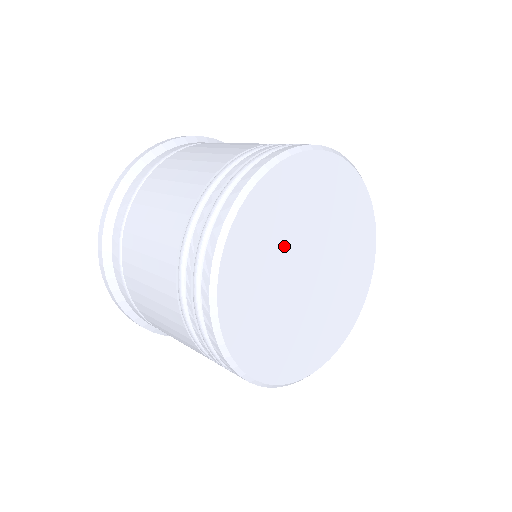
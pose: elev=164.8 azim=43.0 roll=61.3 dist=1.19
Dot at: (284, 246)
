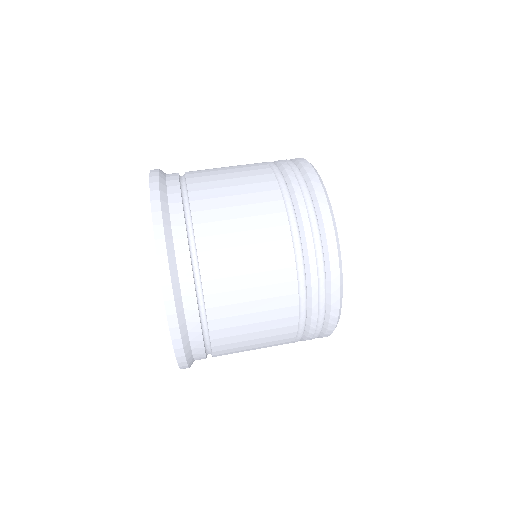
Dot at: occluded
